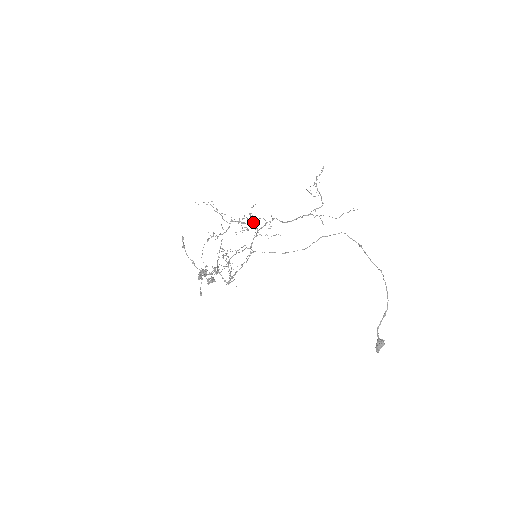
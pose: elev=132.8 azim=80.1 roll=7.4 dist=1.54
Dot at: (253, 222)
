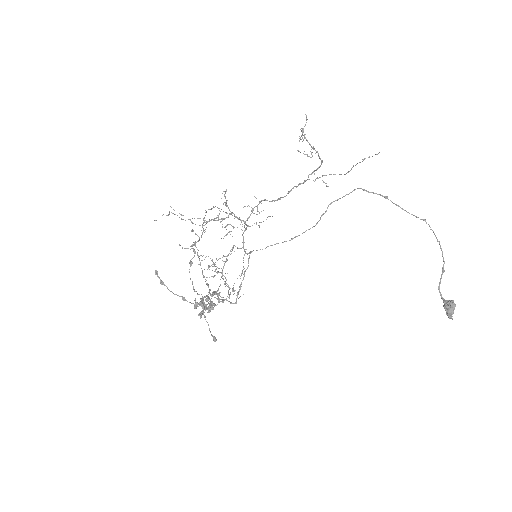
Dot at: (234, 214)
